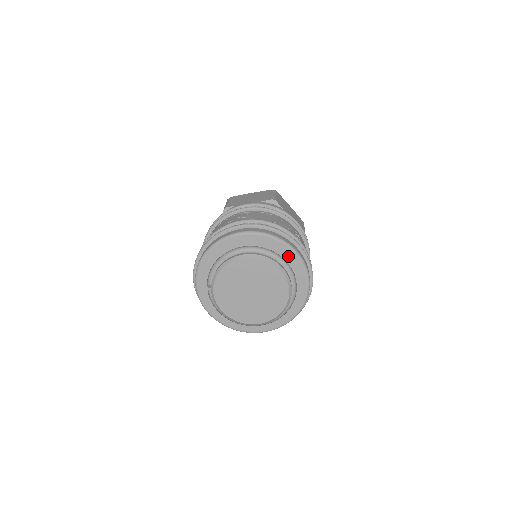
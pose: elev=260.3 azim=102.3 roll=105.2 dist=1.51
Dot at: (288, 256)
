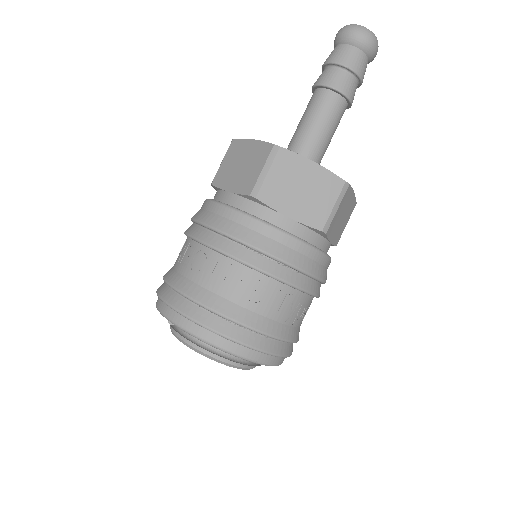
Dot at: occluded
